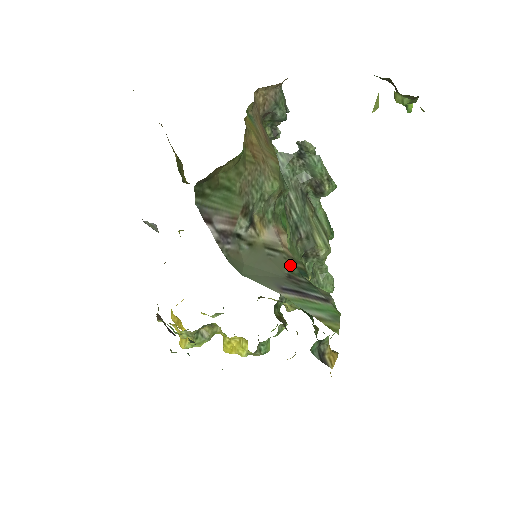
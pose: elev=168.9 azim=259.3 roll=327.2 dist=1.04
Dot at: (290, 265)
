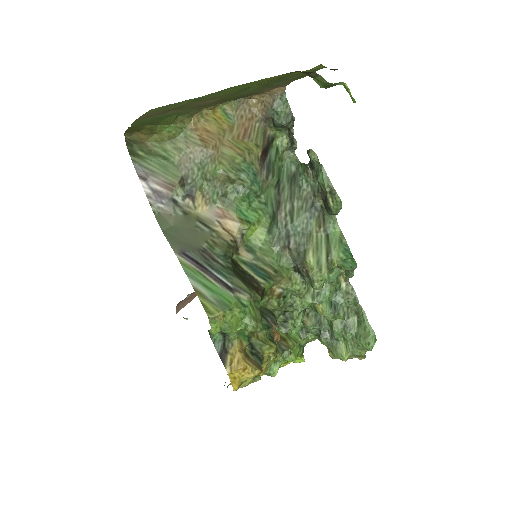
Dot at: (214, 244)
